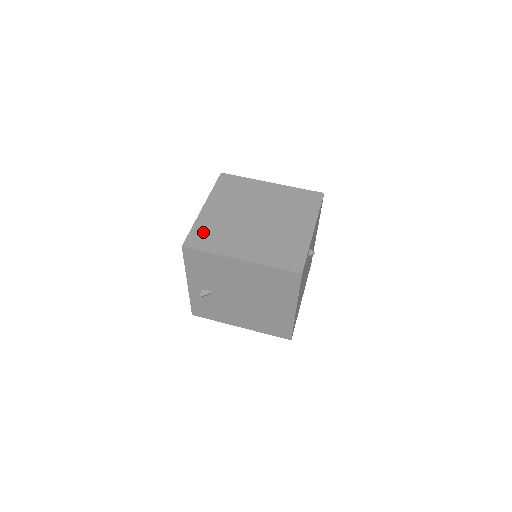
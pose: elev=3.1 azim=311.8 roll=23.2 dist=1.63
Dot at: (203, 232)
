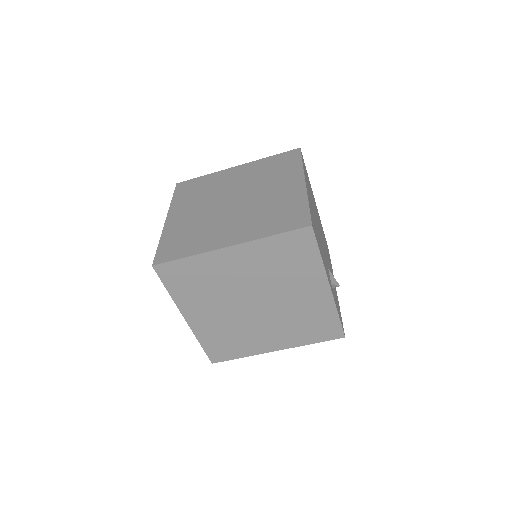
Dot at: (216, 344)
